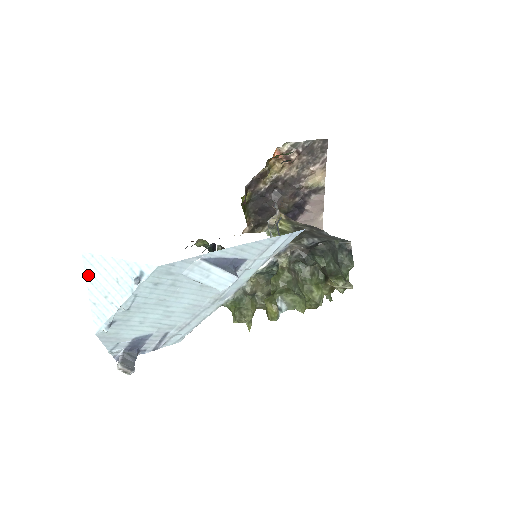
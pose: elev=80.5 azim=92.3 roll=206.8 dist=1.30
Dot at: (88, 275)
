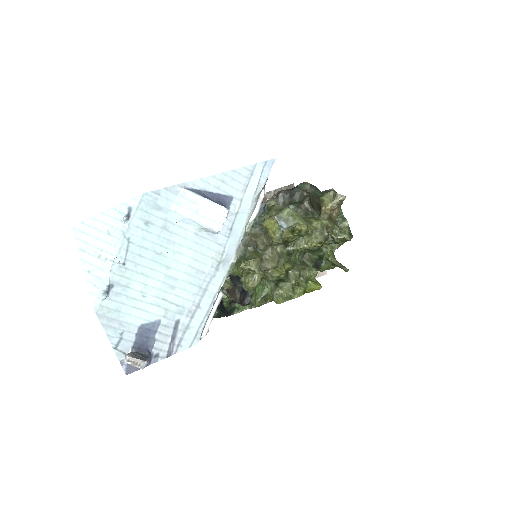
Dot at: (80, 245)
